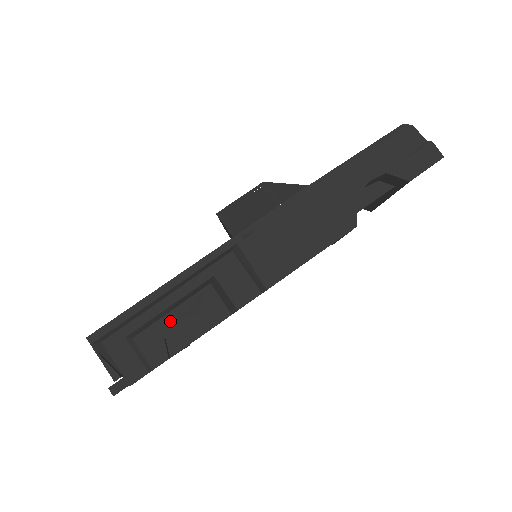
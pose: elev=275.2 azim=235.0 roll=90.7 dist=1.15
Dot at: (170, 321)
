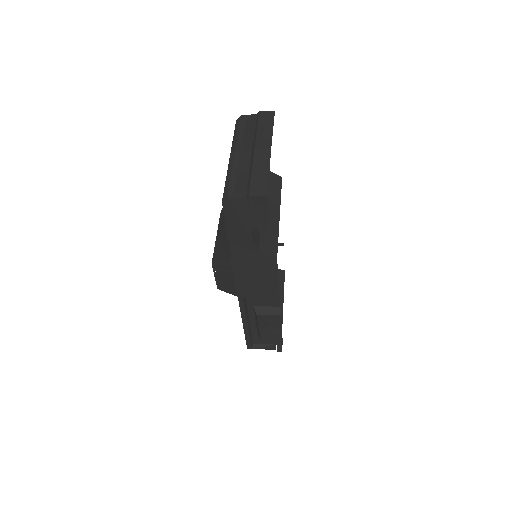
Dot at: (264, 329)
